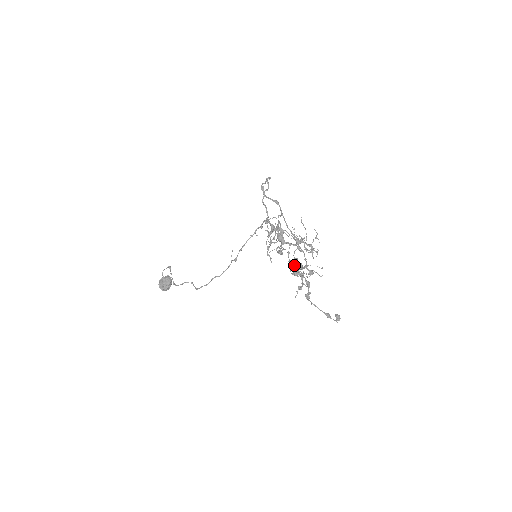
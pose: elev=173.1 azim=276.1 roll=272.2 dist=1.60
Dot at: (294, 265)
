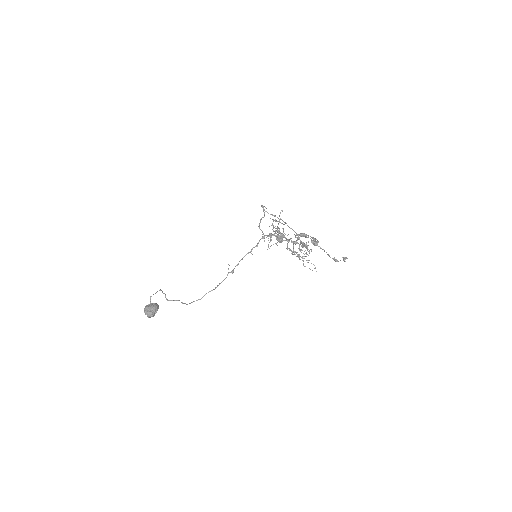
Dot at: occluded
